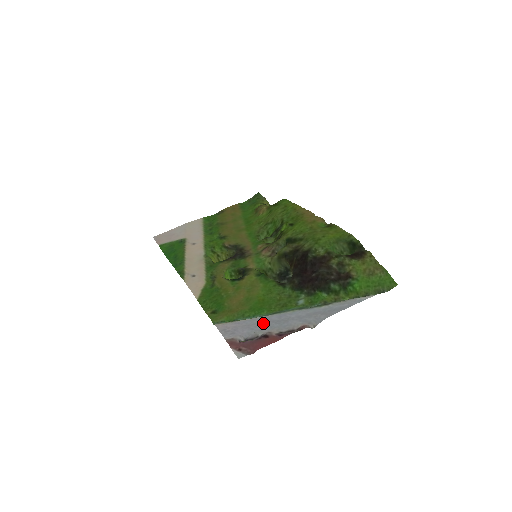
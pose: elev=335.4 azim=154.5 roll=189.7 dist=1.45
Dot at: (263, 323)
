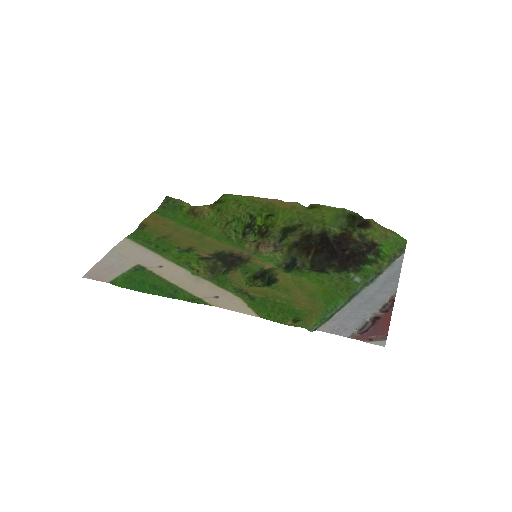
Dot at: (357, 309)
